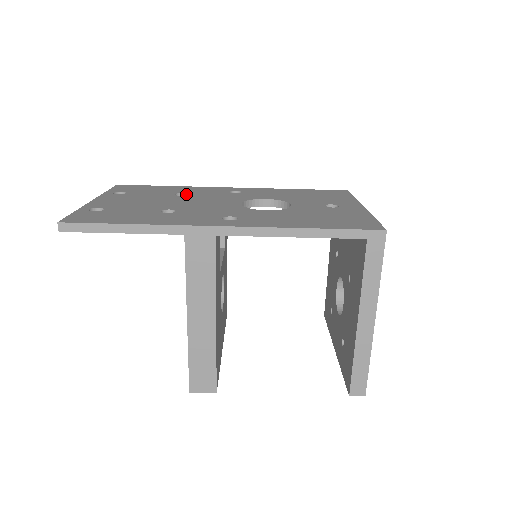
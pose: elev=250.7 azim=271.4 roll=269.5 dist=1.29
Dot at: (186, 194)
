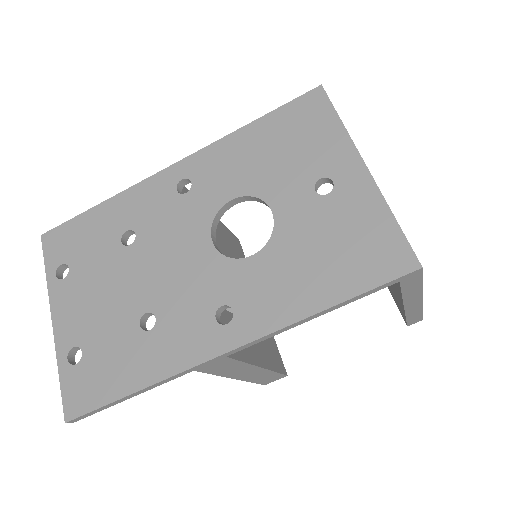
Dot at: (132, 231)
